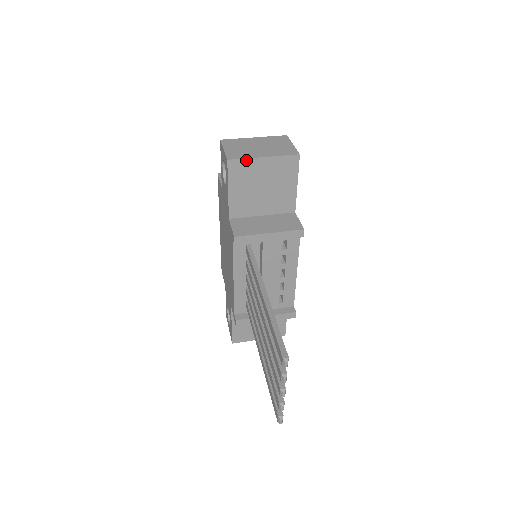
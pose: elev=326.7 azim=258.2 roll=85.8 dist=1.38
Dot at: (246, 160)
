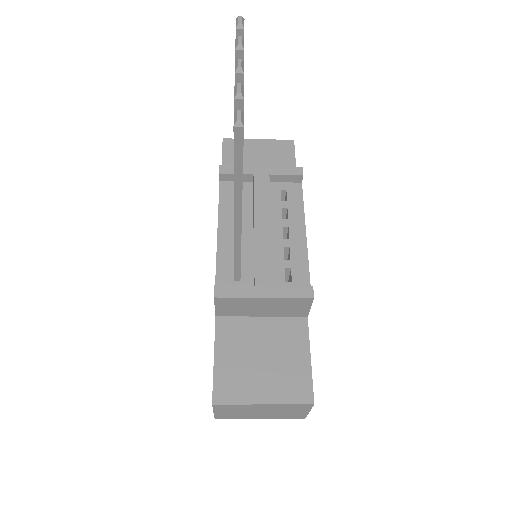
Dot at: occluded
